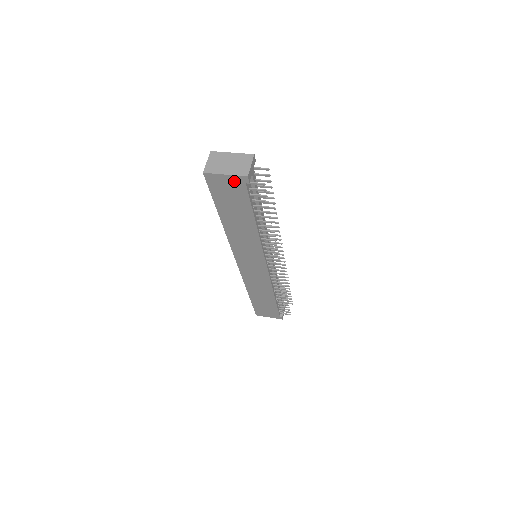
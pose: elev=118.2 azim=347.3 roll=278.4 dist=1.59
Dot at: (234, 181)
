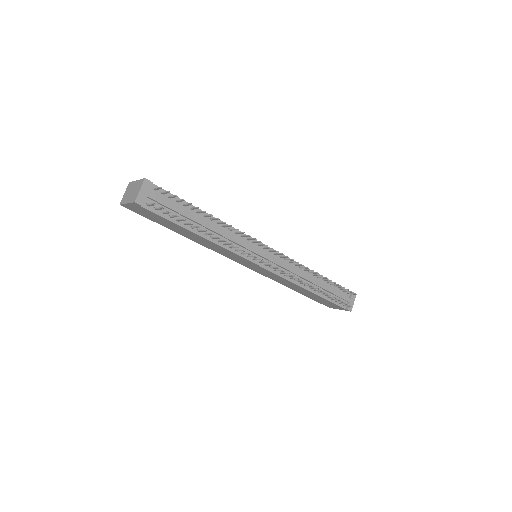
Dot at: (137, 207)
